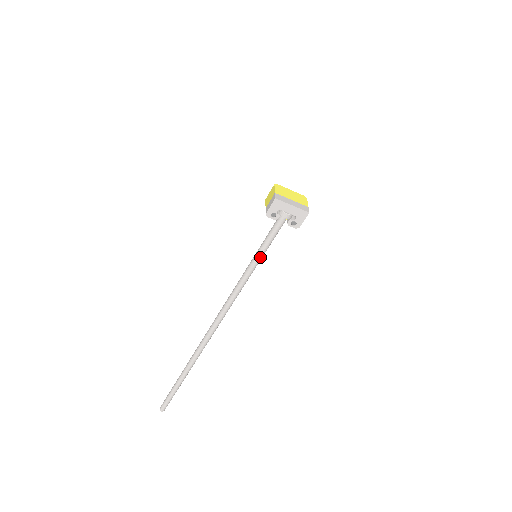
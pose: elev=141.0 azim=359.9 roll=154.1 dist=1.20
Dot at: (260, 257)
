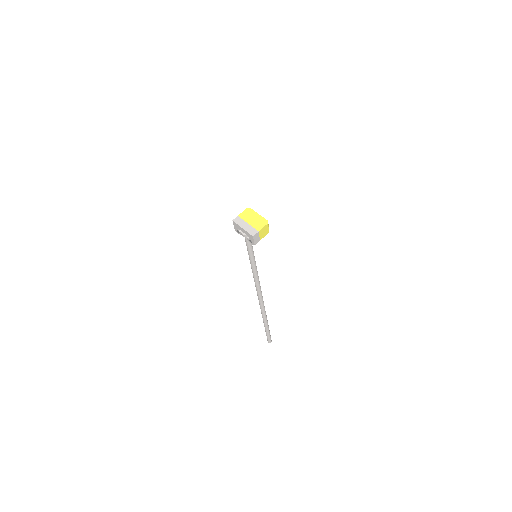
Dot at: (250, 258)
